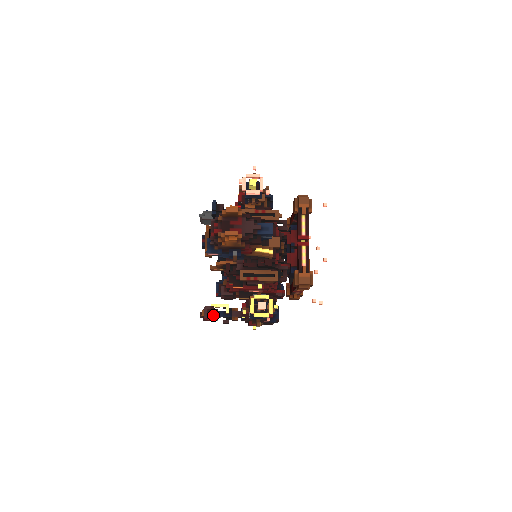
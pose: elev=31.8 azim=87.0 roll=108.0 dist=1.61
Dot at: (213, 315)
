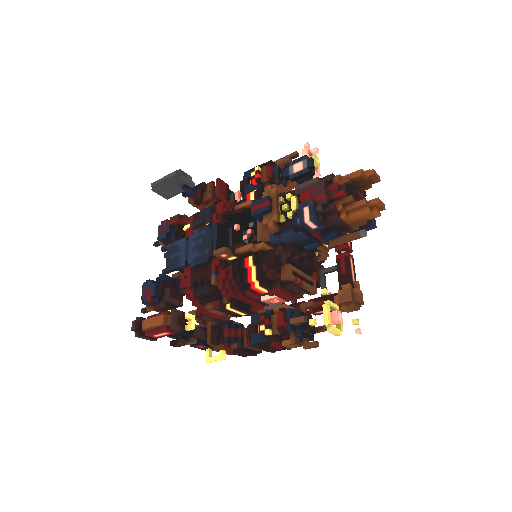
Dot at: (183, 326)
